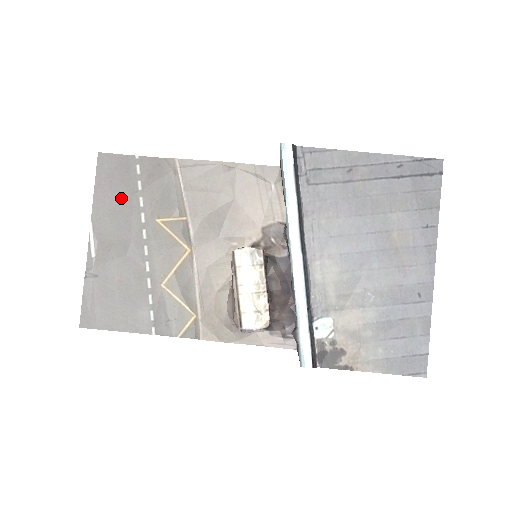
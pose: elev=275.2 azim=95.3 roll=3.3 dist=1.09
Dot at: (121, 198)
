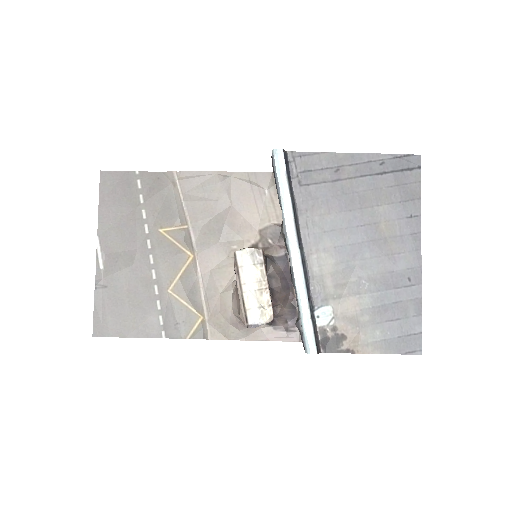
Dot at: (125, 212)
